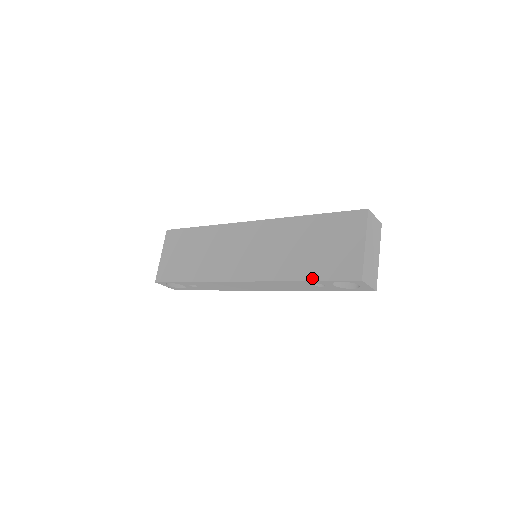
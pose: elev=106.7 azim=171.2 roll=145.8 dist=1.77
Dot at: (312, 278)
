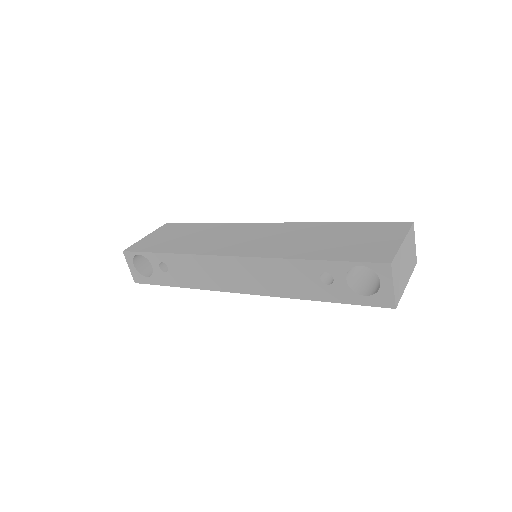
Dot at: (325, 258)
